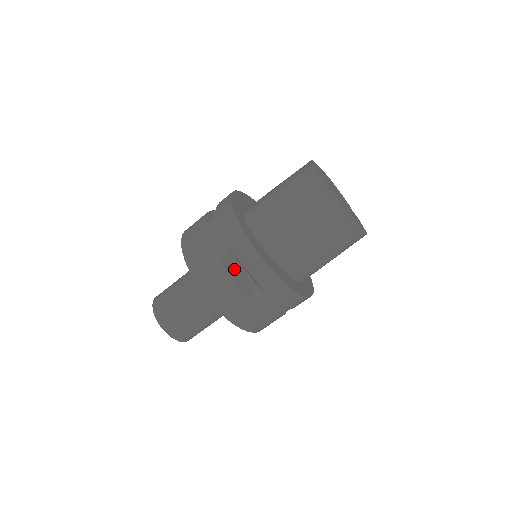
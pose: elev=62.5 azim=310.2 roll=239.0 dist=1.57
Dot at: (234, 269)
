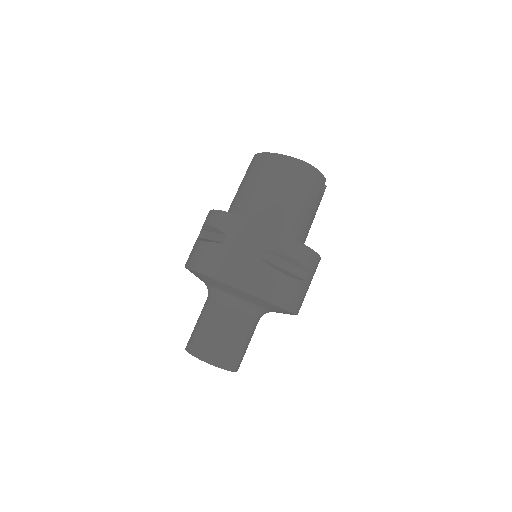
Dot at: (206, 238)
